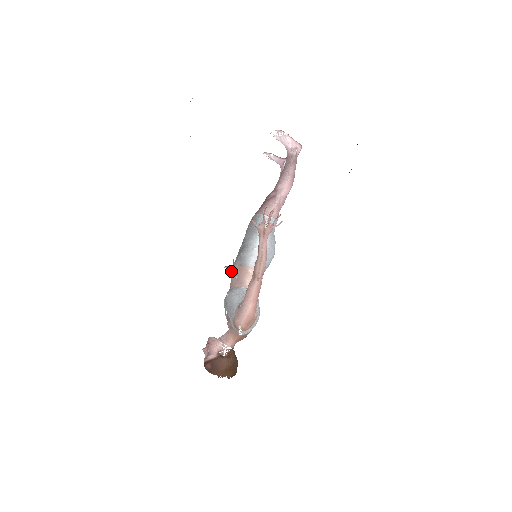
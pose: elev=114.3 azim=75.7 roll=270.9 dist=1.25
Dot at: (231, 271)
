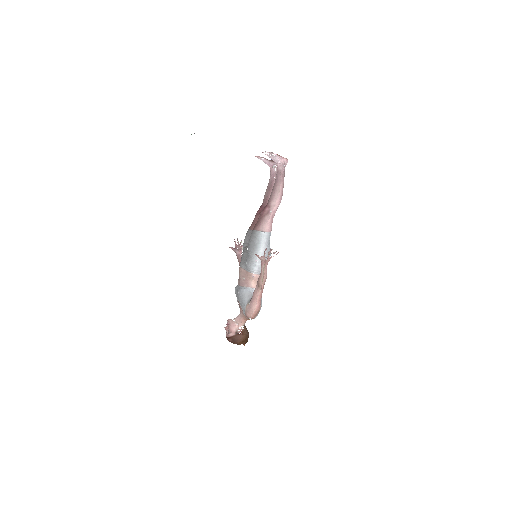
Dot at: (239, 269)
